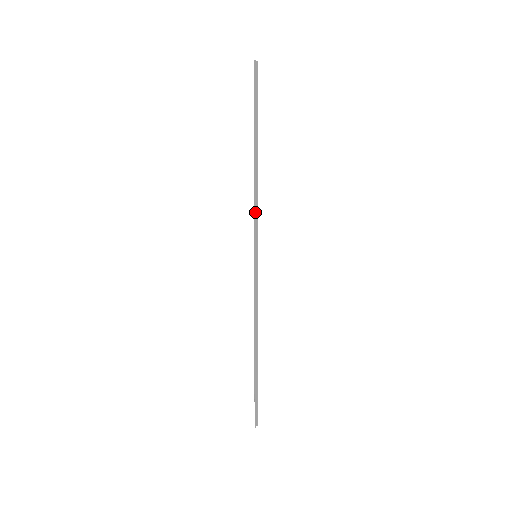
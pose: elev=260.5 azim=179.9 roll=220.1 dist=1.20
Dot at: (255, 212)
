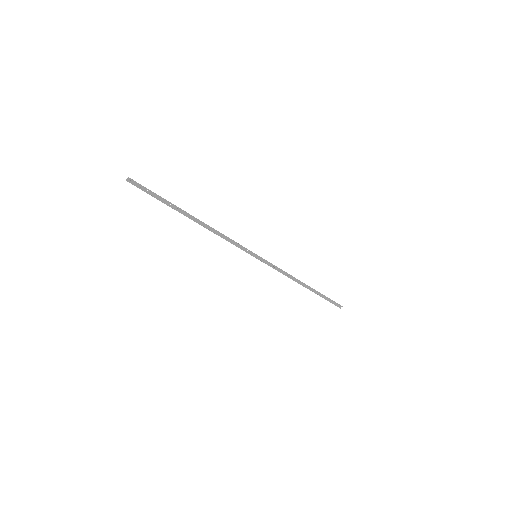
Dot at: occluded
